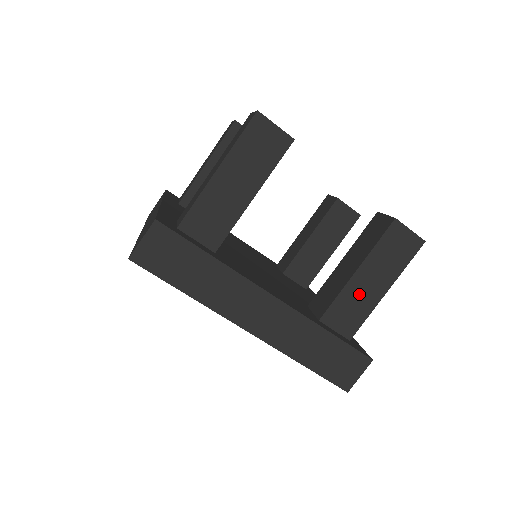
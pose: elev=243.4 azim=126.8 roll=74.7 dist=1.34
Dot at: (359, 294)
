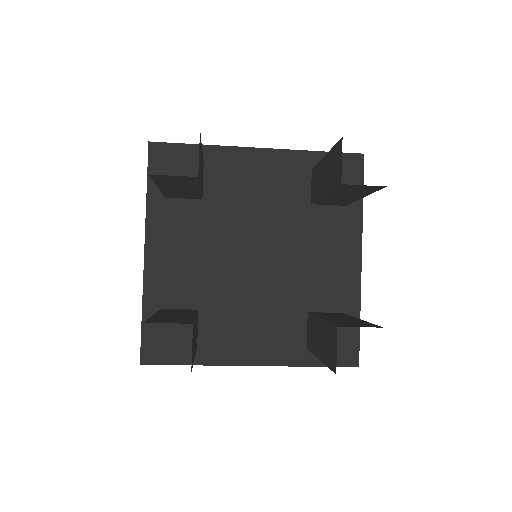
Dot at: occluded
